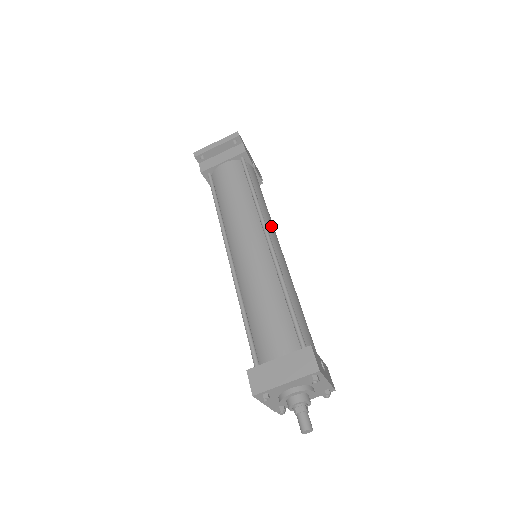
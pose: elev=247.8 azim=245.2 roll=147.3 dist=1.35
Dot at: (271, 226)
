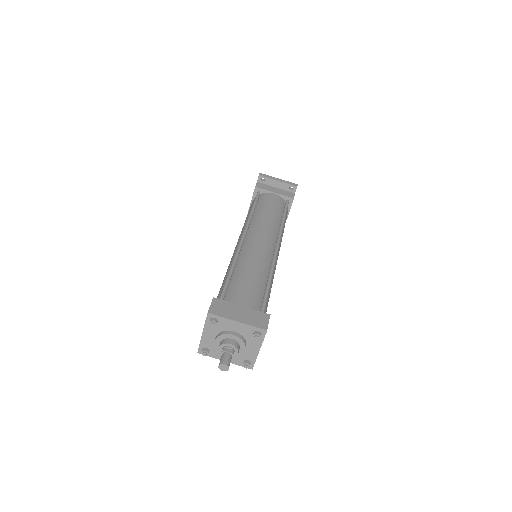
Dot at: occluded
